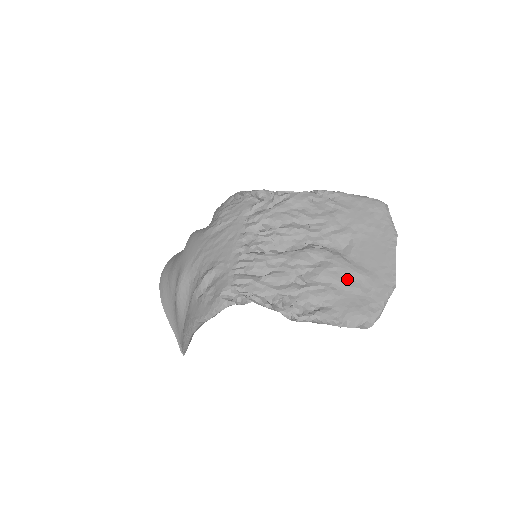
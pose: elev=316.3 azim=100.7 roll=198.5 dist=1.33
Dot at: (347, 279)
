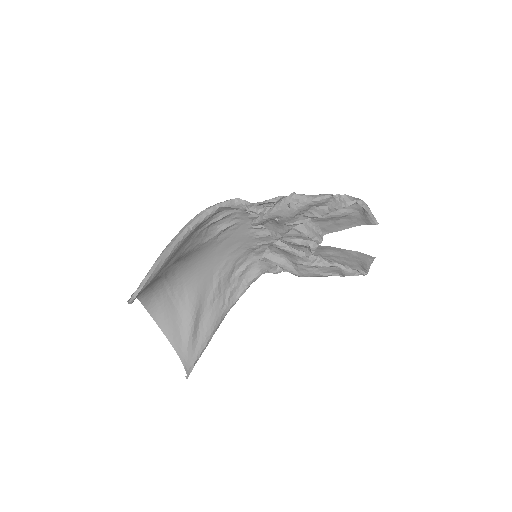
Dot at: (337, 220)
